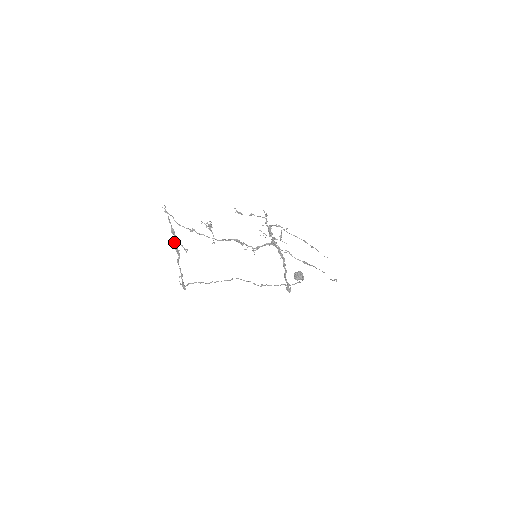
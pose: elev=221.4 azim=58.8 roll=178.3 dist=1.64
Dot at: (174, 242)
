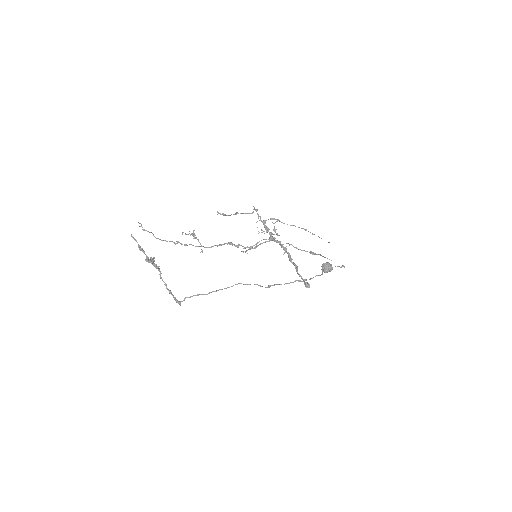
Dot at: (146, 259)
